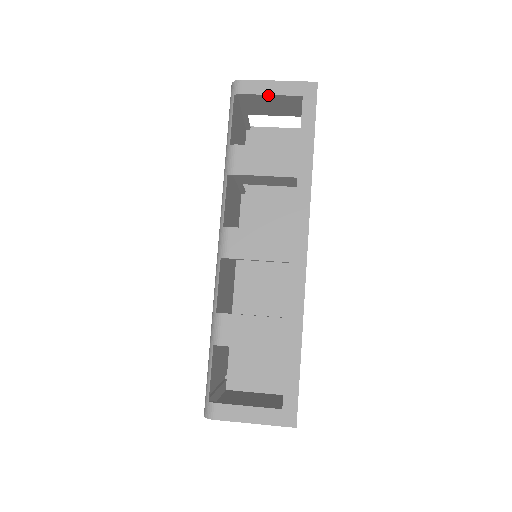
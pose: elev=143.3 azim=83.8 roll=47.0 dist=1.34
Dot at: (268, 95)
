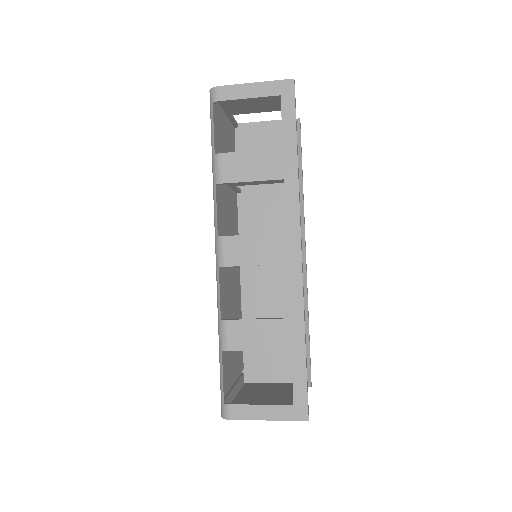
Dot at: (246, 99)
